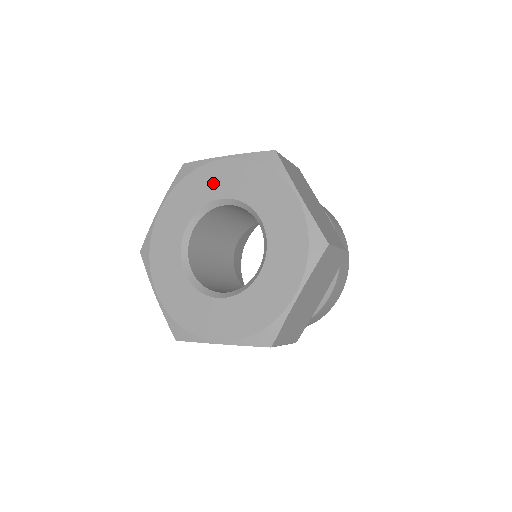
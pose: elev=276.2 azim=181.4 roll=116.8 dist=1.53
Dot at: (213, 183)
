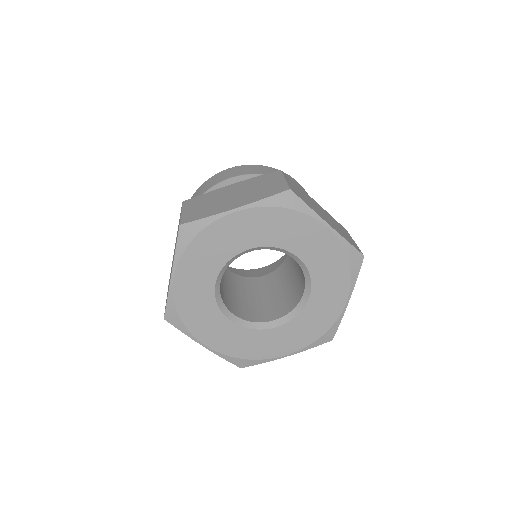
Dot at: (231, 238)
